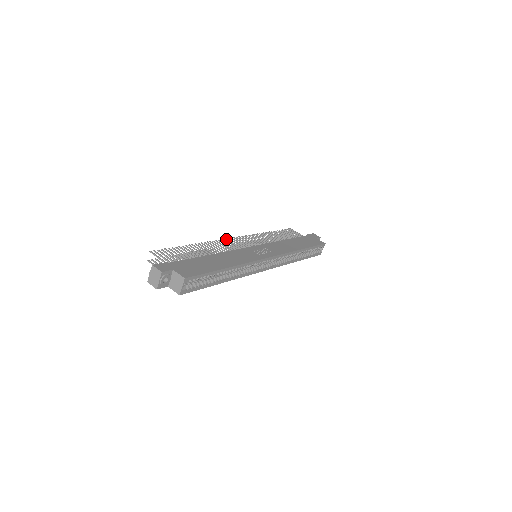
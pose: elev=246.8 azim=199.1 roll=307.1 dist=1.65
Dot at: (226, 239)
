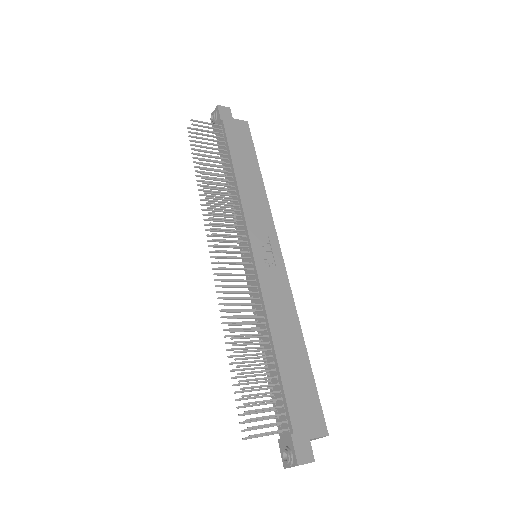
Dot at: (219, 269)
